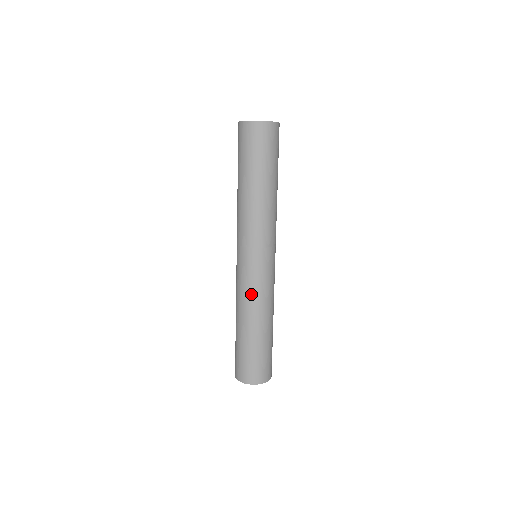
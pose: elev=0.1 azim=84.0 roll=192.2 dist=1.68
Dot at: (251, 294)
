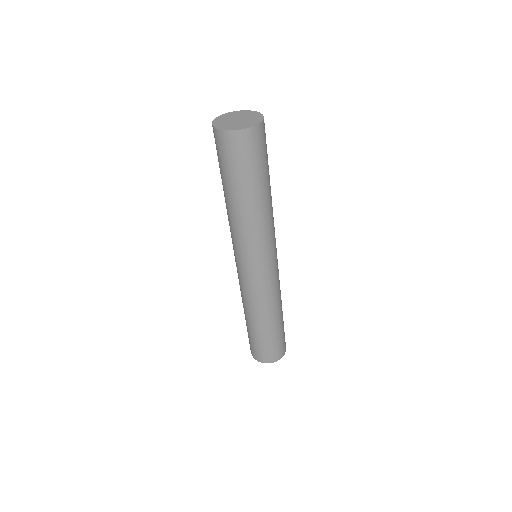
Dot at: (265, 297)
